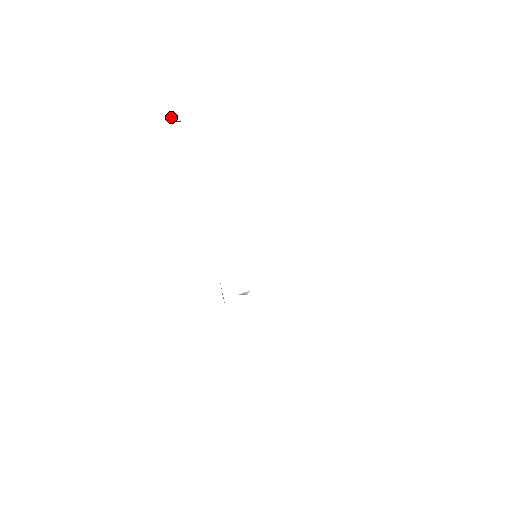
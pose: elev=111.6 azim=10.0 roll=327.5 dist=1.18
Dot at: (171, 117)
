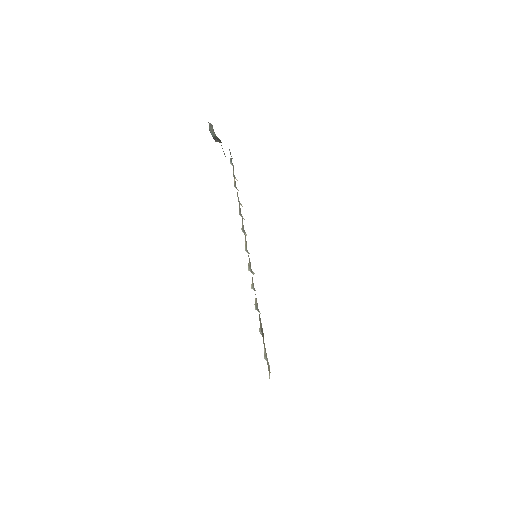
Dot at: occluded
